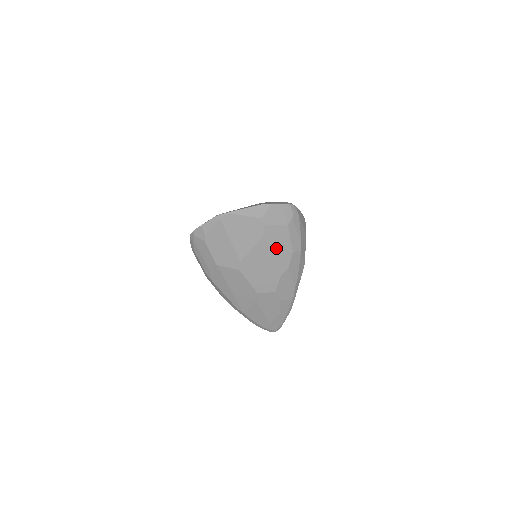
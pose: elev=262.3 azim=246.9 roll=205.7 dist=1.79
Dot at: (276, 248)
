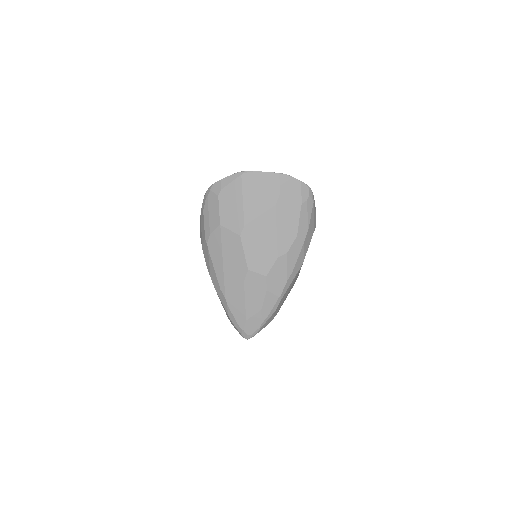
Dot at: (283, 224)
